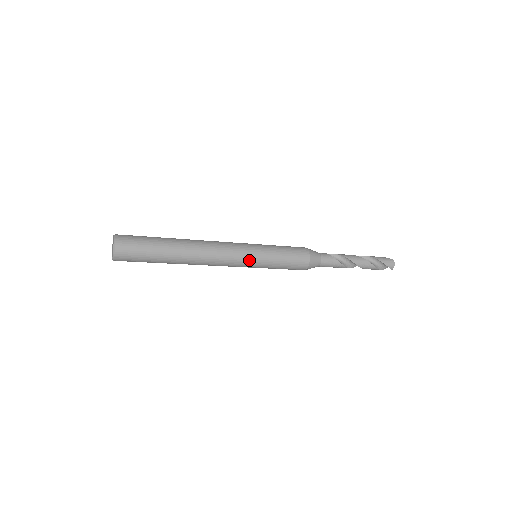
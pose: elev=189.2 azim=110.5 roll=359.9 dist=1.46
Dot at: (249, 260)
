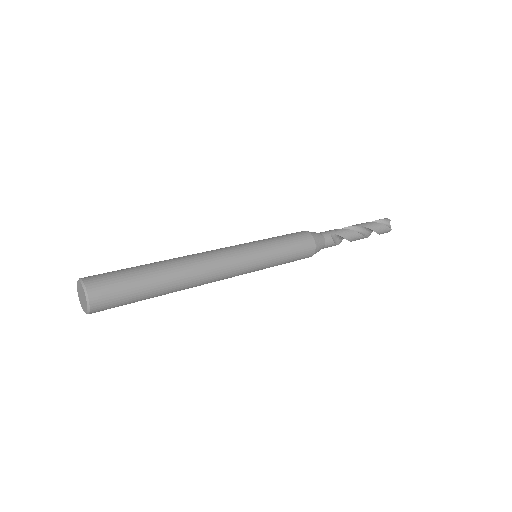
Dot at: (246, 273)
